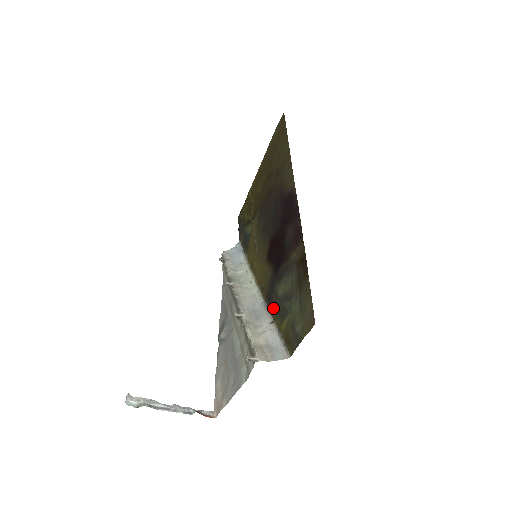
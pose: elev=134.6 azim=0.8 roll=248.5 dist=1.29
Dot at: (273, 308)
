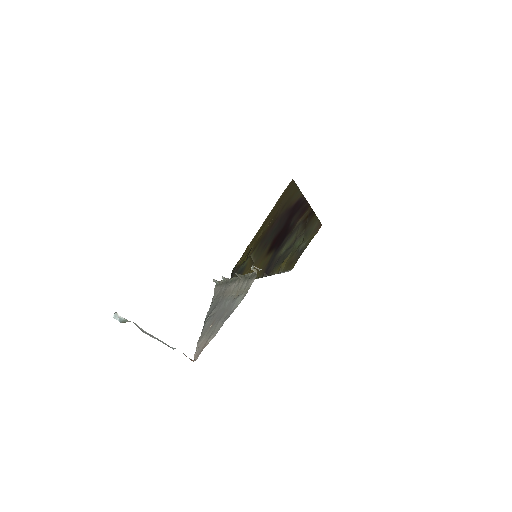
Dot at: (272, 268)
